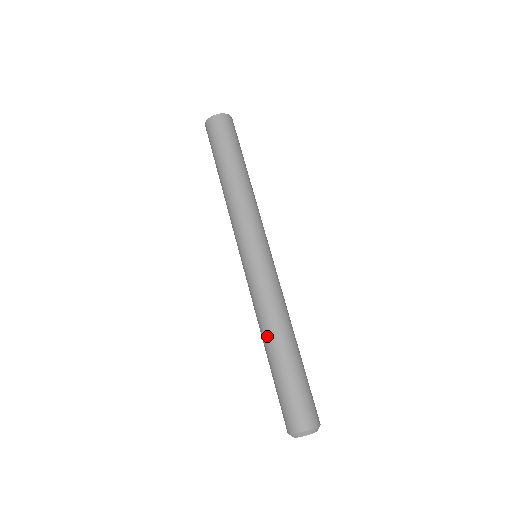
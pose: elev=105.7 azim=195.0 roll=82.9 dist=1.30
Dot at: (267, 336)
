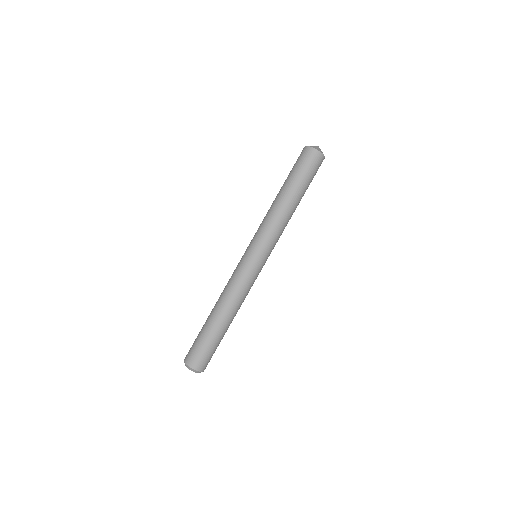
Dot at: (218, 305)
